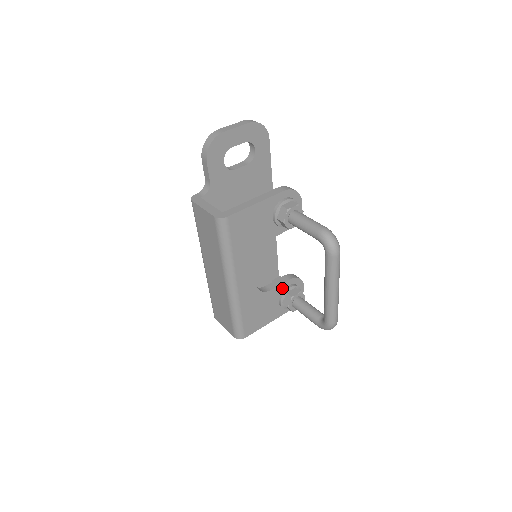
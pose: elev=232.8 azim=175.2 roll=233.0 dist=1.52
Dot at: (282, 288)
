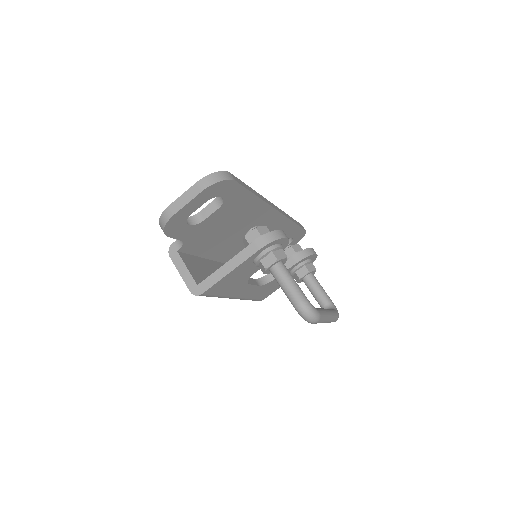
Dot at: (290, 269)
